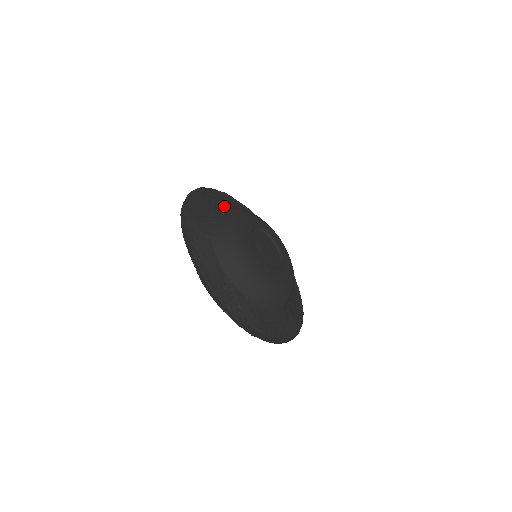
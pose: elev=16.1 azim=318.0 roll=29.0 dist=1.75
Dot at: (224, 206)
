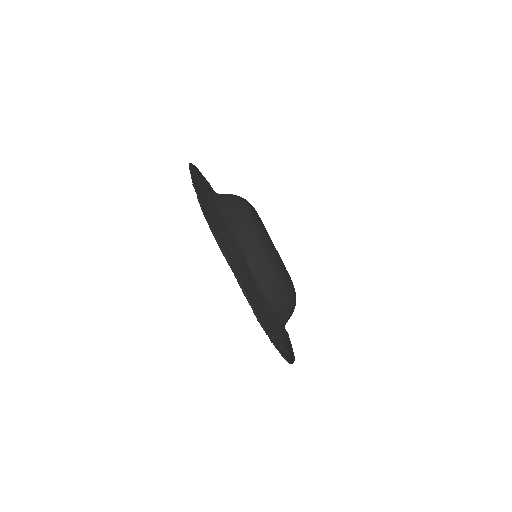
Dot at: (210, 189)
